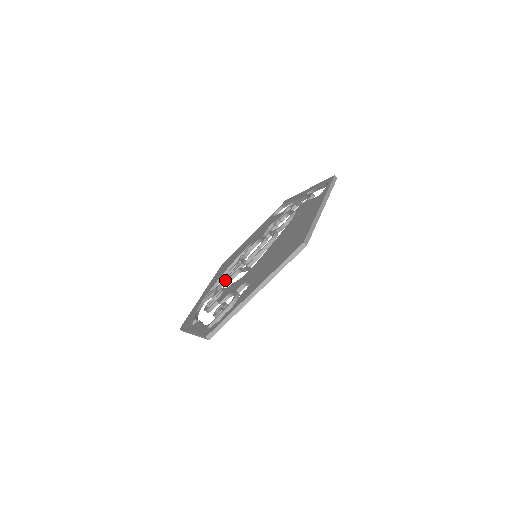
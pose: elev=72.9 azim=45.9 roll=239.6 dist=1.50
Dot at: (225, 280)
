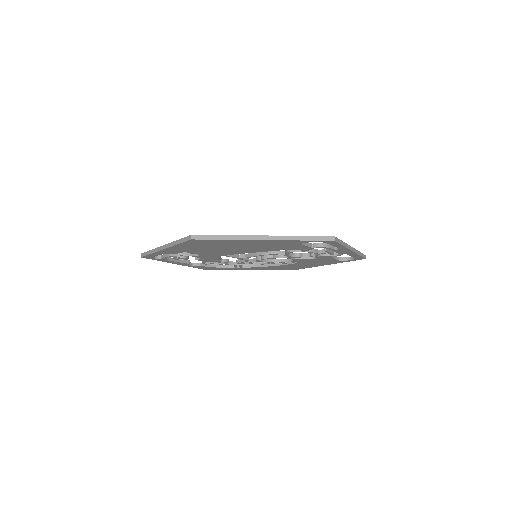
Dot at: occluded
